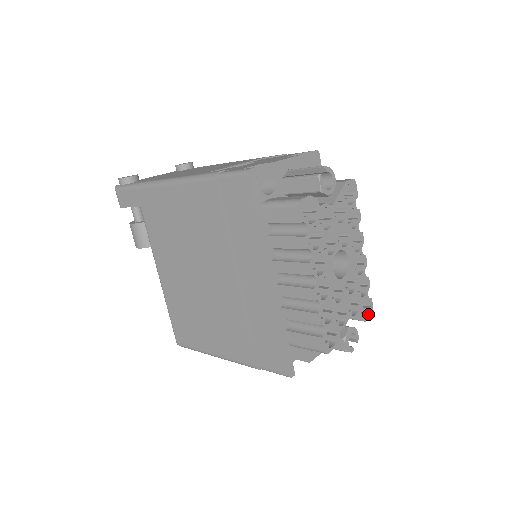
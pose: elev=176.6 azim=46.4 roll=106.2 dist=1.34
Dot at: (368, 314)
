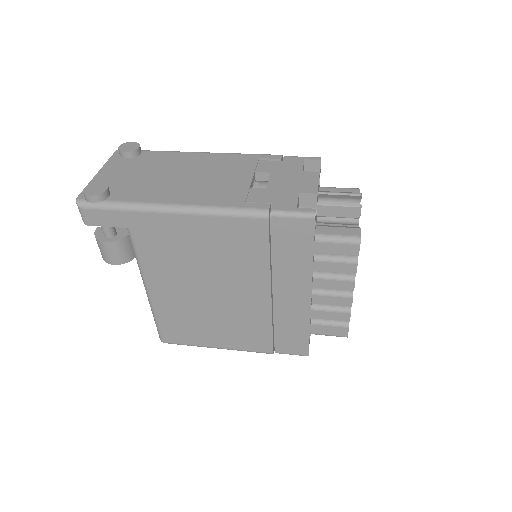
Dot at: occluded
